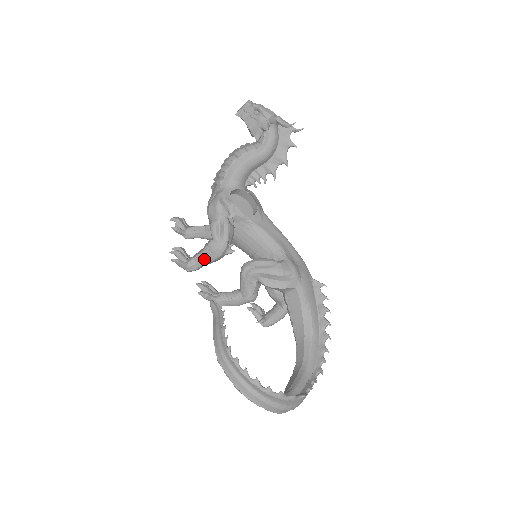
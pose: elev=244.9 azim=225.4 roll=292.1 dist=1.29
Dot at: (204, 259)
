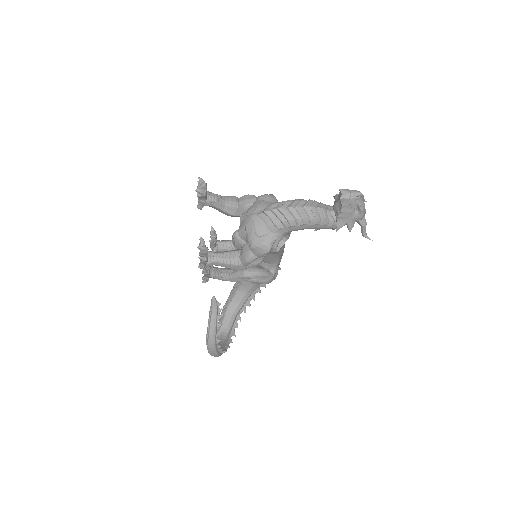
Dot at: occluded
